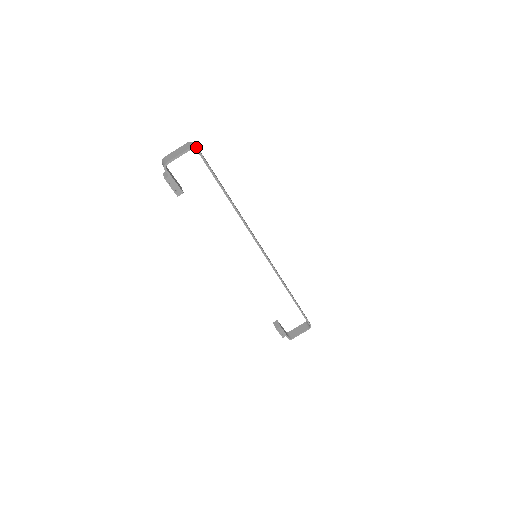
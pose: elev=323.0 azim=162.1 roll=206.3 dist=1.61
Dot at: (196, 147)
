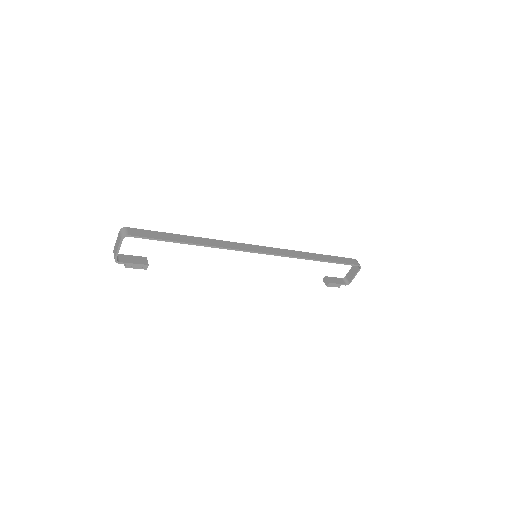
Dot at: (125, 235)
